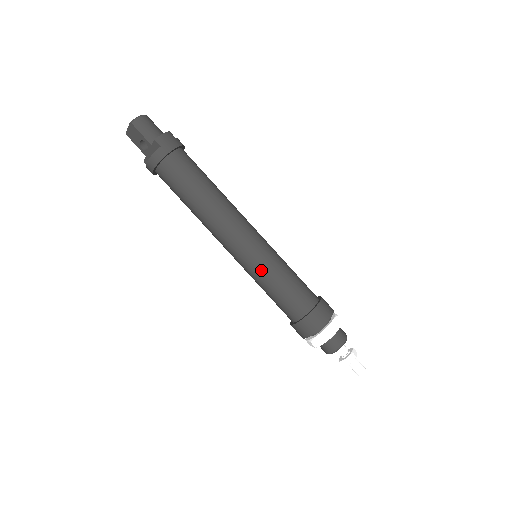
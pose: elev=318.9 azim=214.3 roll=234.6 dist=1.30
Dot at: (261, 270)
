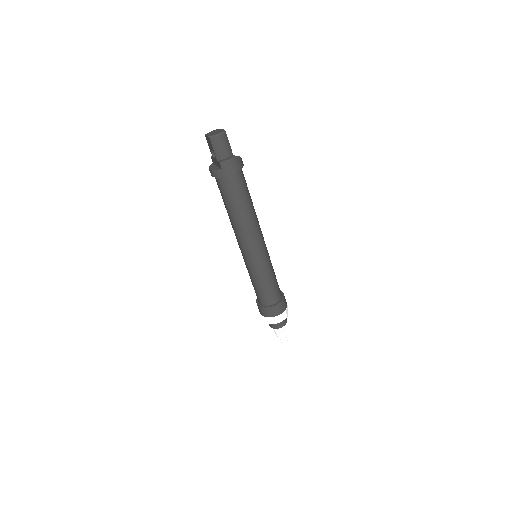
Dot at: (252, 271)
